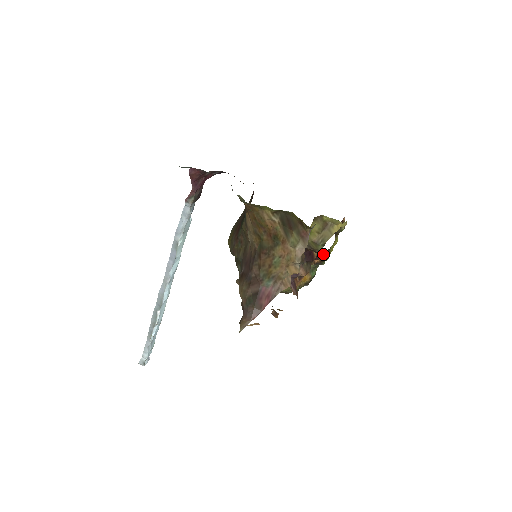
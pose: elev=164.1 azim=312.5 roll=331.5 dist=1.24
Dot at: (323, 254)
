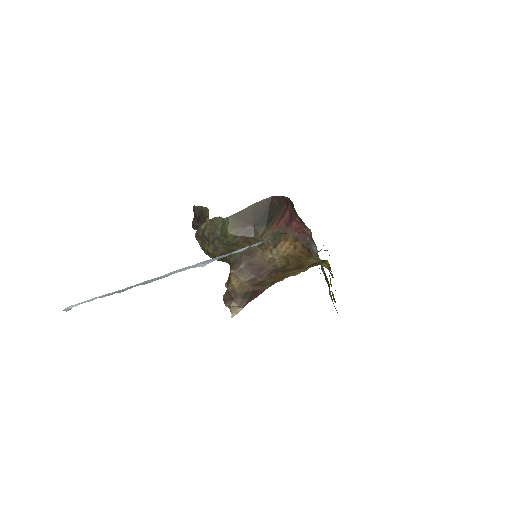
Dot at: occluded
